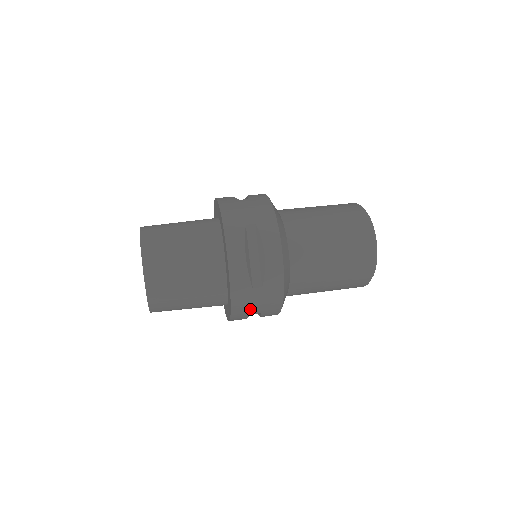
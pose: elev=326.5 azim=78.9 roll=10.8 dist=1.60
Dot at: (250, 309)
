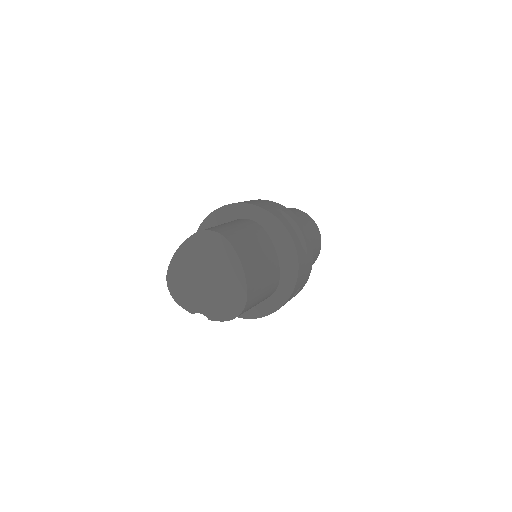
Dot at: (301, 281)
